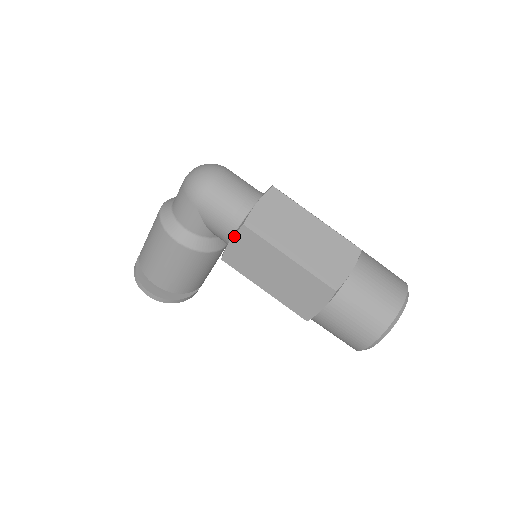
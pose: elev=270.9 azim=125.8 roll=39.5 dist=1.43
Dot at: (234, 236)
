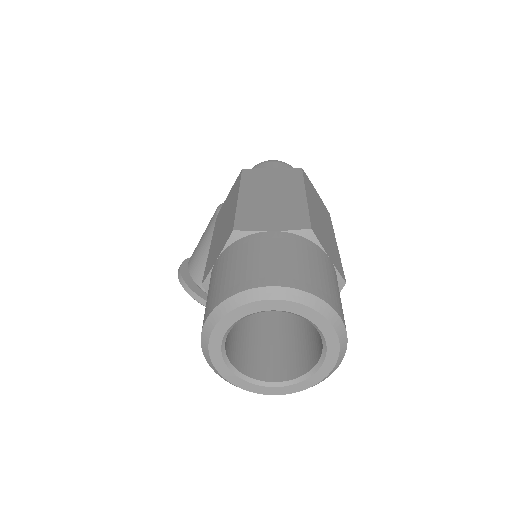
Dot at: (233, 185)
